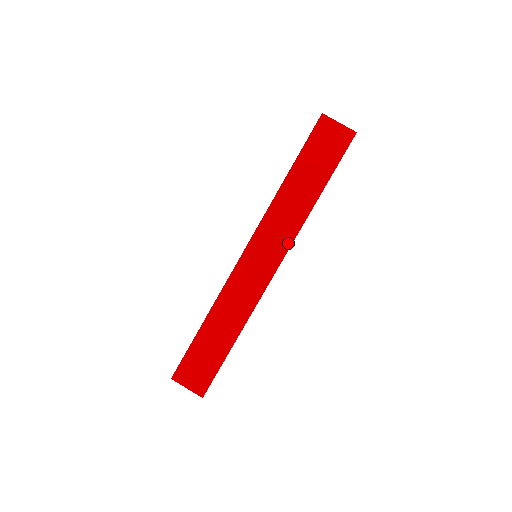
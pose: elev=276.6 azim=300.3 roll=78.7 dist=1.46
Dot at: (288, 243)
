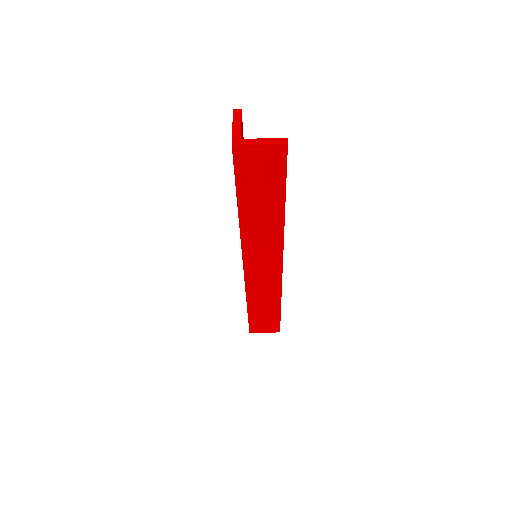
Dot at: (279, 249)
